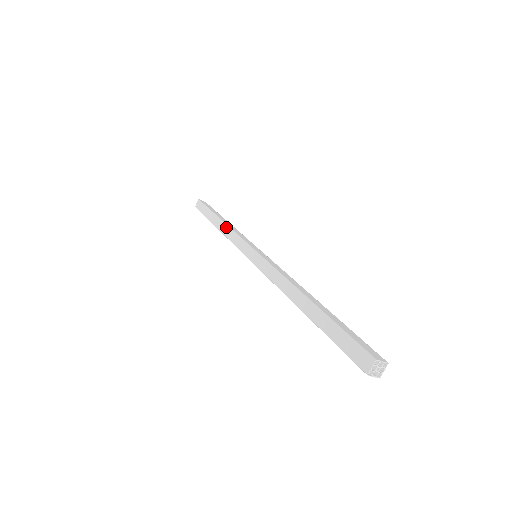
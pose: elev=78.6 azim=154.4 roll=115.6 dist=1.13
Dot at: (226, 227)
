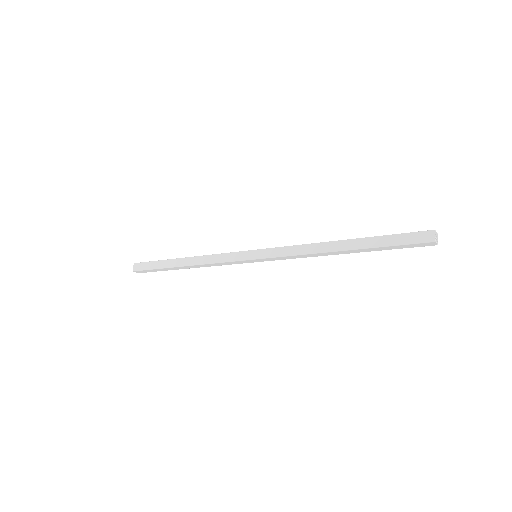
Dot at: (200, 257)
